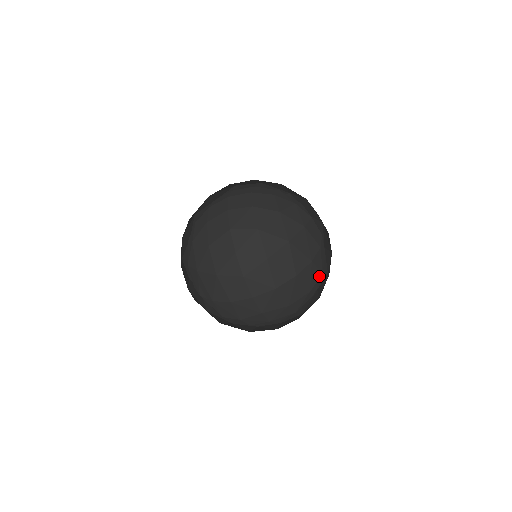
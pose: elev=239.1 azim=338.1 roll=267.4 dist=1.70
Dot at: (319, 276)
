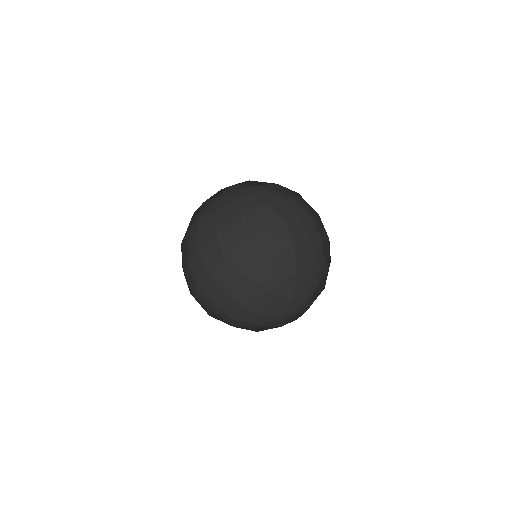
Dot at: occluded
